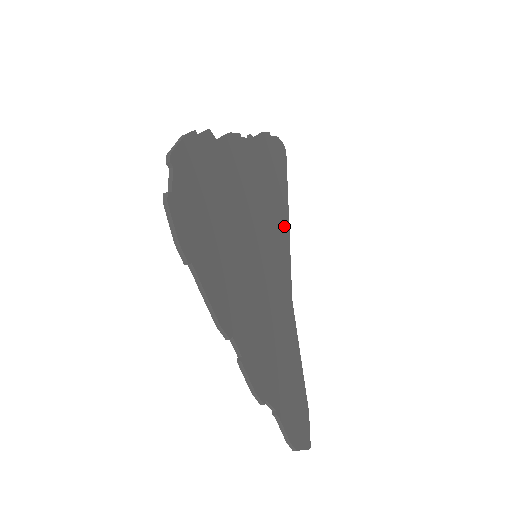
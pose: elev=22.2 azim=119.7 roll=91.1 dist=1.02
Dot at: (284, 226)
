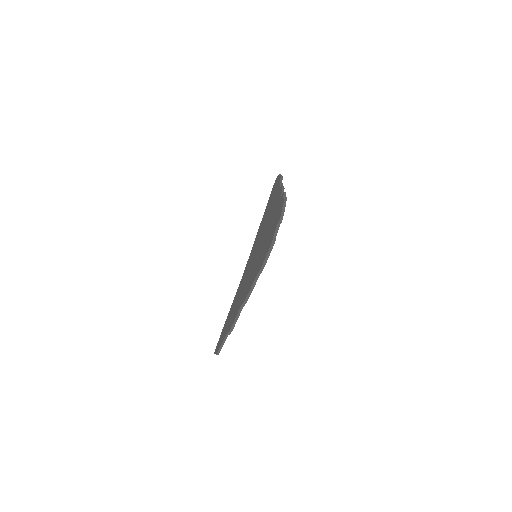
Dot at: occluded
